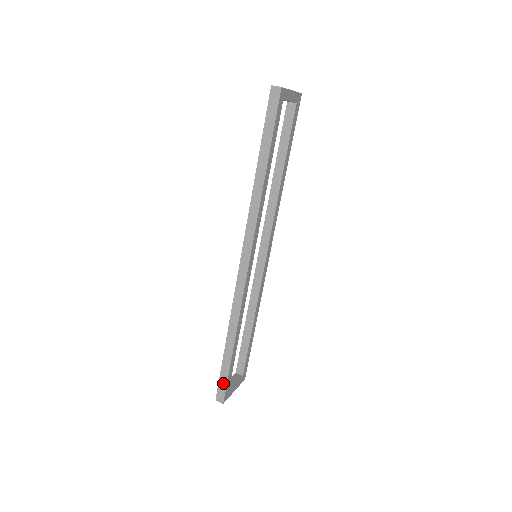
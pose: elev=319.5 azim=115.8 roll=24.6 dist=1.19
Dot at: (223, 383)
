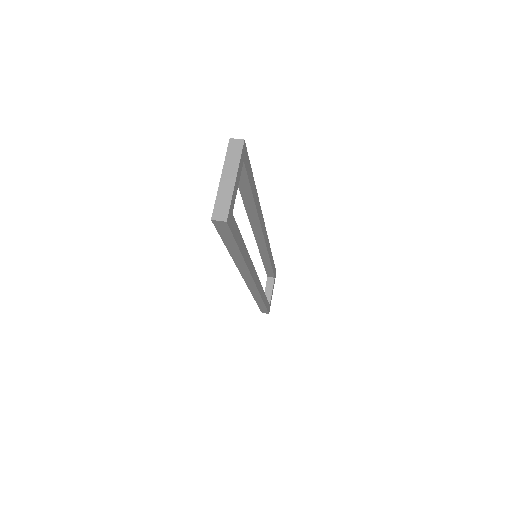
Dot at: (264, 310)
